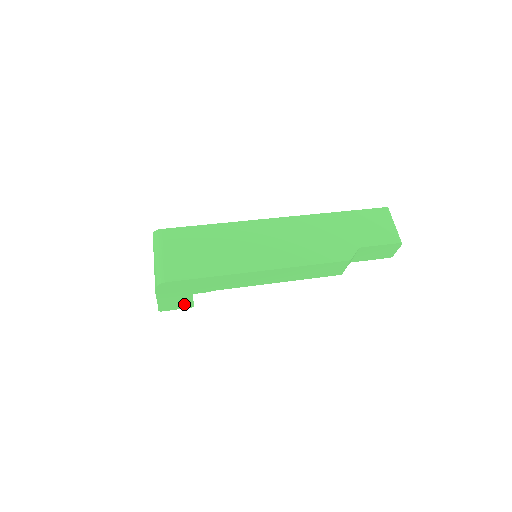
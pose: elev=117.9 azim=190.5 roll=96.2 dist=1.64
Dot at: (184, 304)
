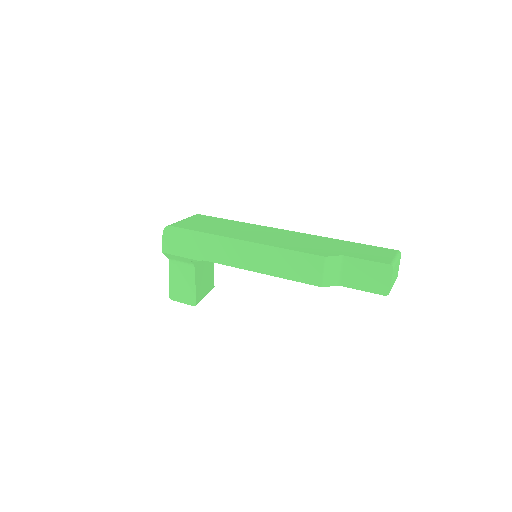
Dot at: (189, 296)
